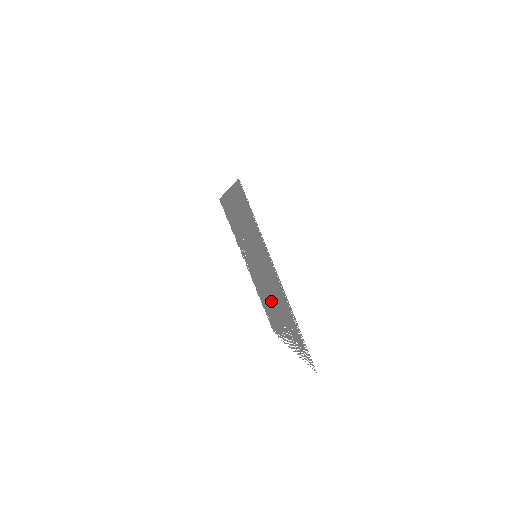
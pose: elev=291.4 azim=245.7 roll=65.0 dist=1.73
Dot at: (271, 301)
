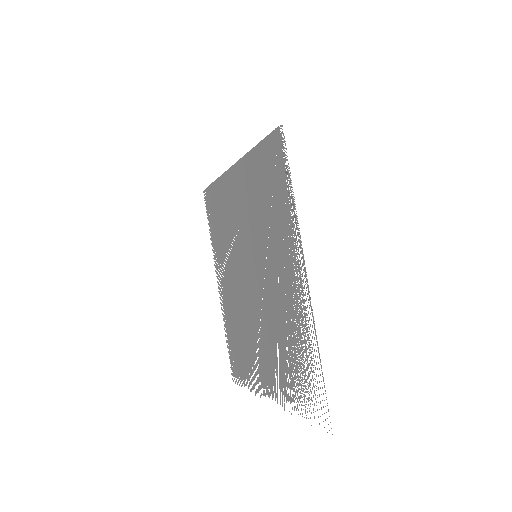
Dot at: (257, 326)
